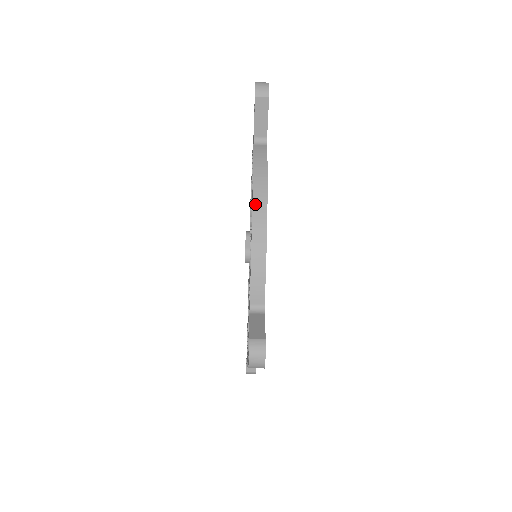
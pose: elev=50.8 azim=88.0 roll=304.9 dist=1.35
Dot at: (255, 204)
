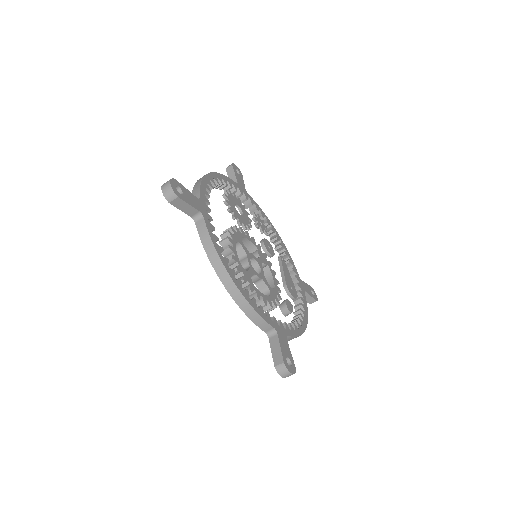
Dot at: occluded
